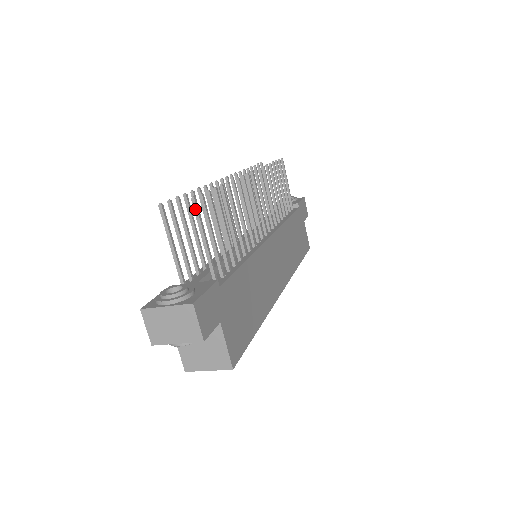
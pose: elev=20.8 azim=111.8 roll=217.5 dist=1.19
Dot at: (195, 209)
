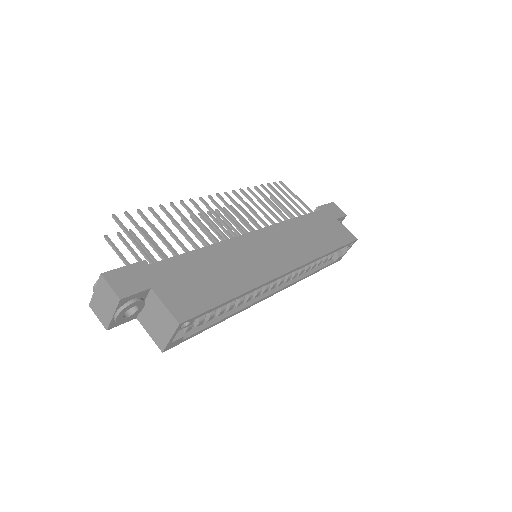
Dot at: (116, 222)
